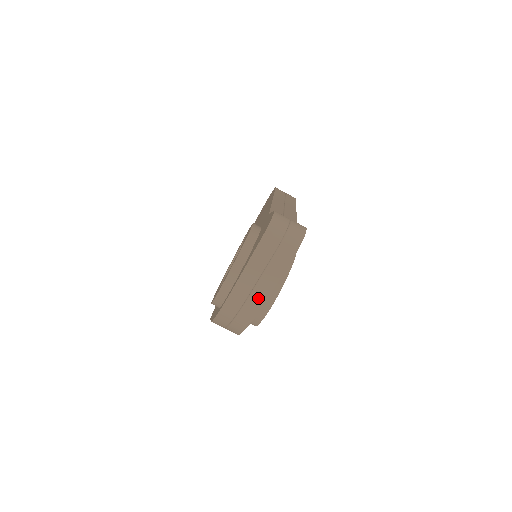
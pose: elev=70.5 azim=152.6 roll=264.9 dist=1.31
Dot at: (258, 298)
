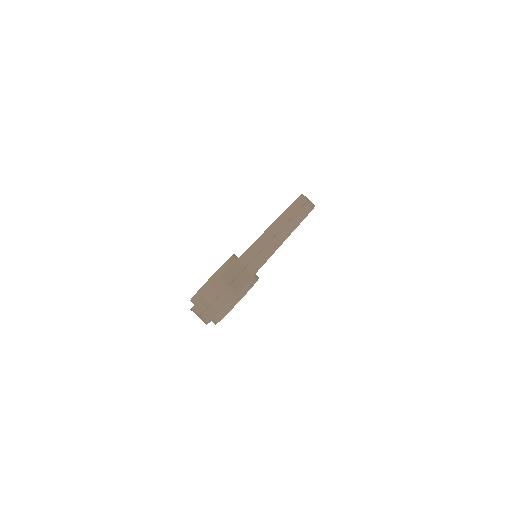
Dot at: (206, 319)
